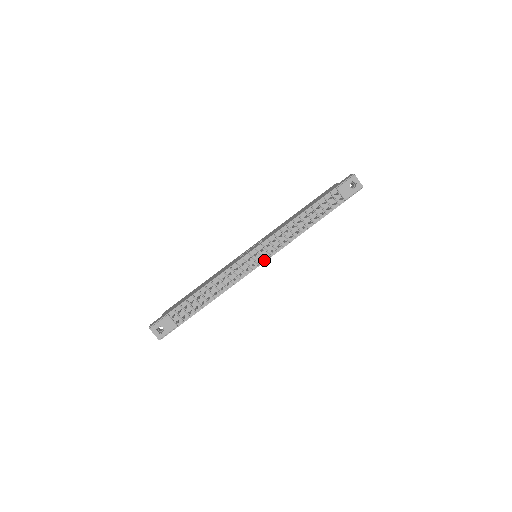
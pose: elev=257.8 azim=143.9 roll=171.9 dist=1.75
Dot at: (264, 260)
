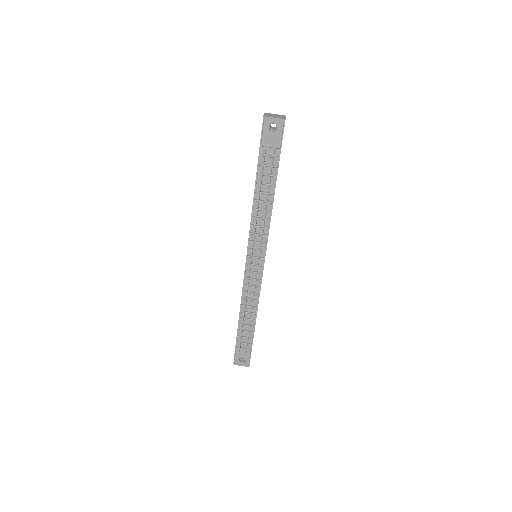
Dot at: (263, 259)
